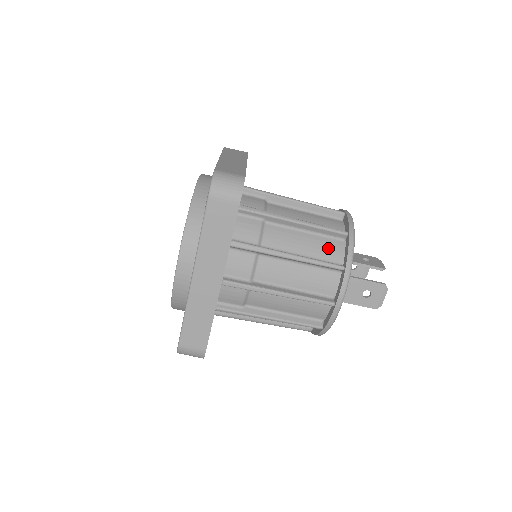
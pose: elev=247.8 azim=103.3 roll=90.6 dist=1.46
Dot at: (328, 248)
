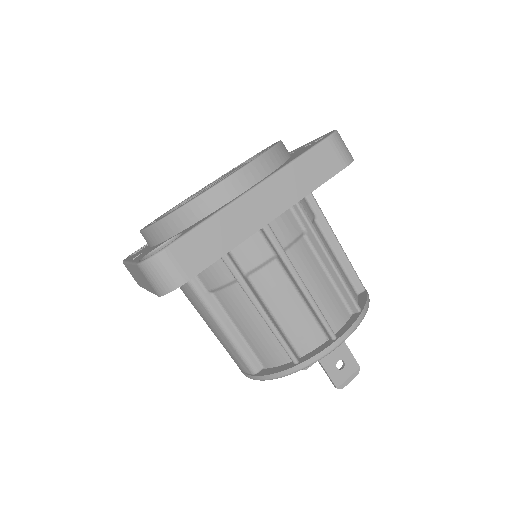
Dot at: (348, 286)
